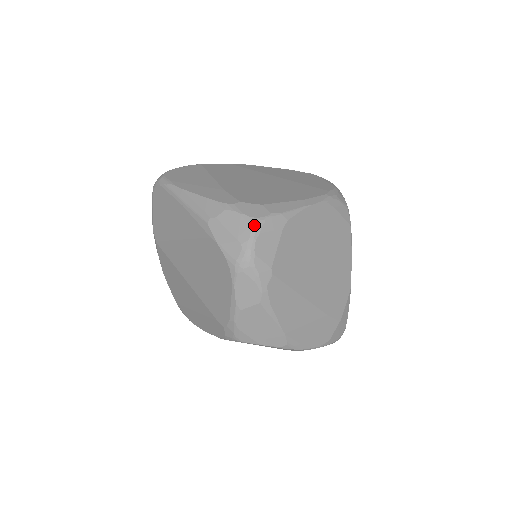
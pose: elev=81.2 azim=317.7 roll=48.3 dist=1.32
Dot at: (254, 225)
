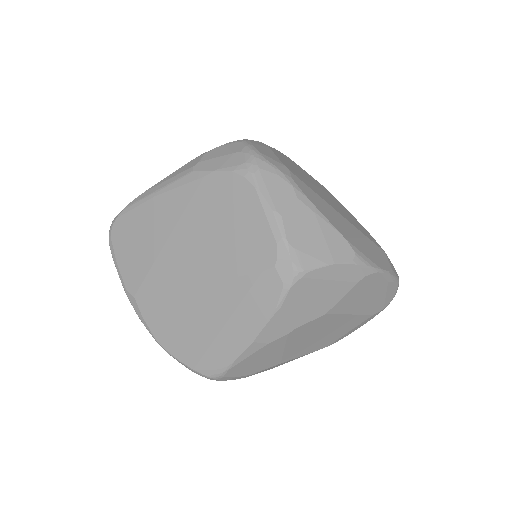
Dot at: (242, 141)
